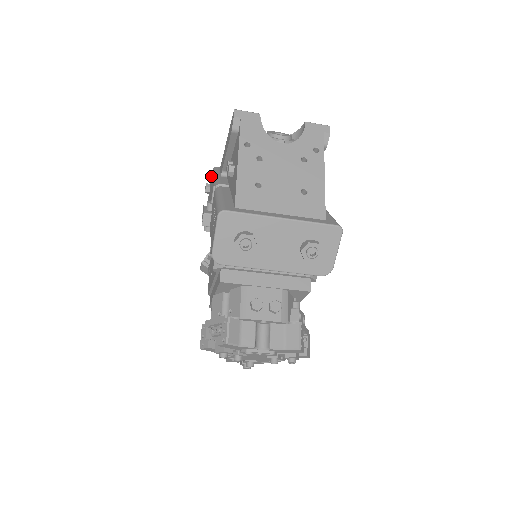
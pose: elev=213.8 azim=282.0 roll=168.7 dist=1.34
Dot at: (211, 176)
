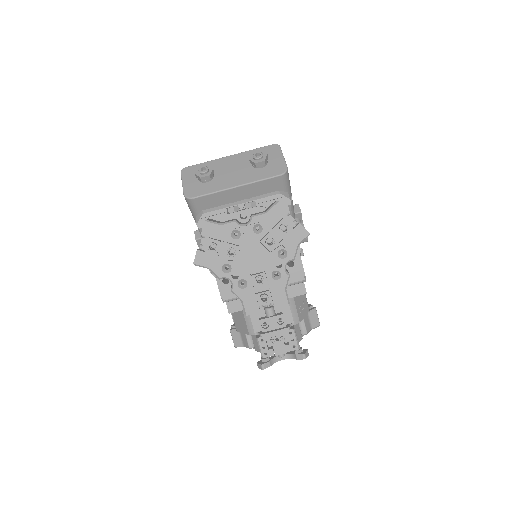
Dot at: occluded
